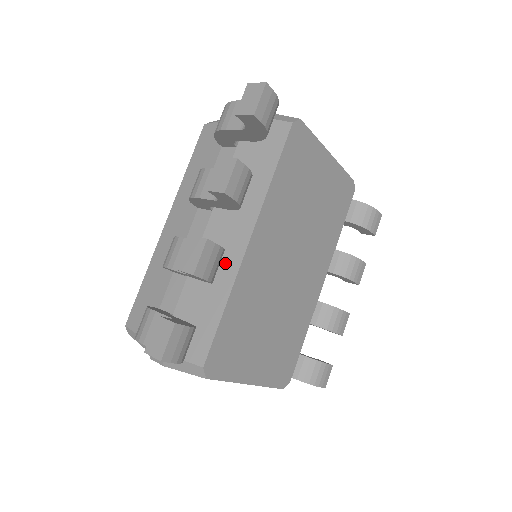
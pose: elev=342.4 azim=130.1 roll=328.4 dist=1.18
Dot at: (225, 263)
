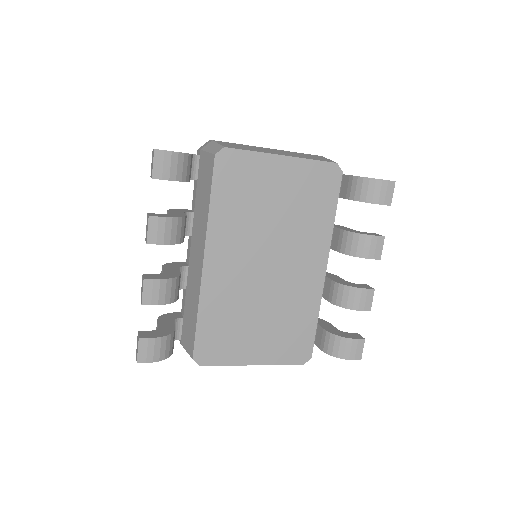
Dot at: (196, 280)
